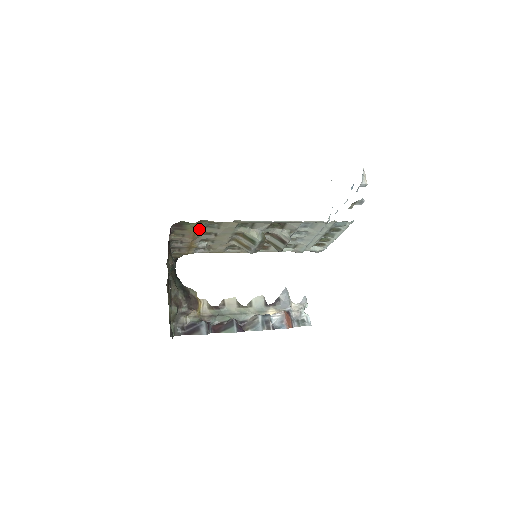
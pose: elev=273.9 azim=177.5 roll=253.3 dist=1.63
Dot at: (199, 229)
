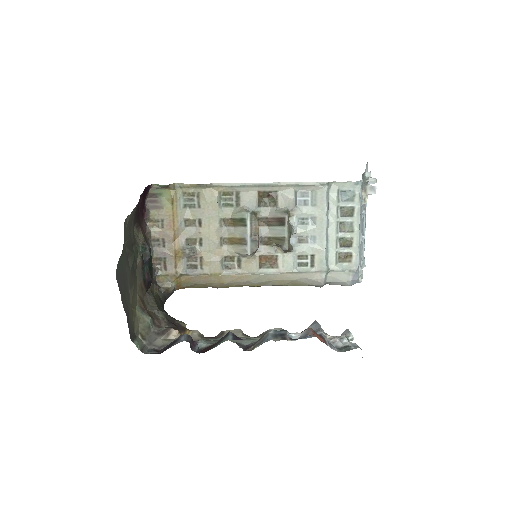
Dot at: (178, 209)
